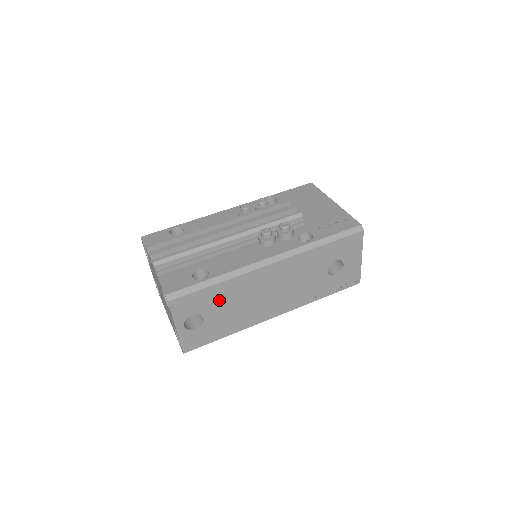
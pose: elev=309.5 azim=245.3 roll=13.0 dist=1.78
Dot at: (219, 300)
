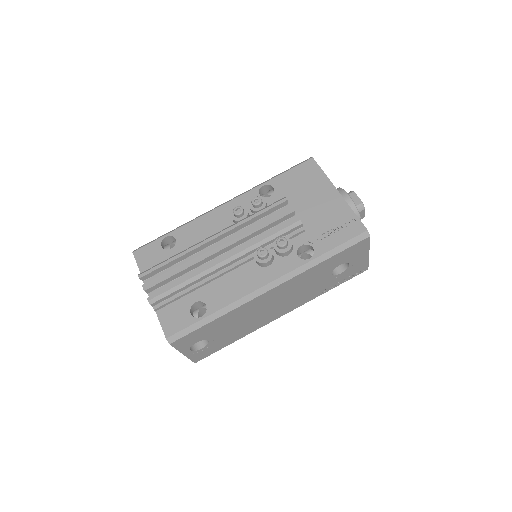
Dot at: (221, 326)
